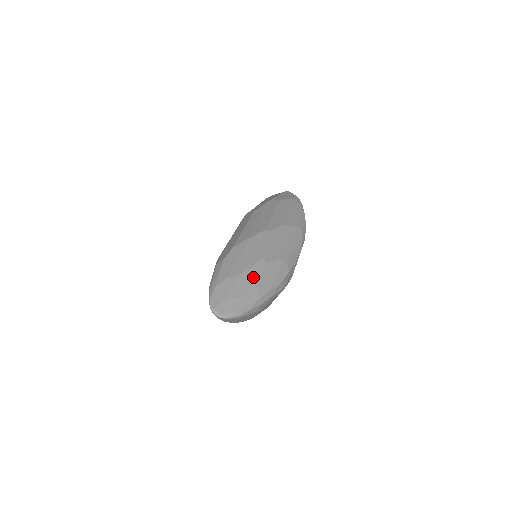
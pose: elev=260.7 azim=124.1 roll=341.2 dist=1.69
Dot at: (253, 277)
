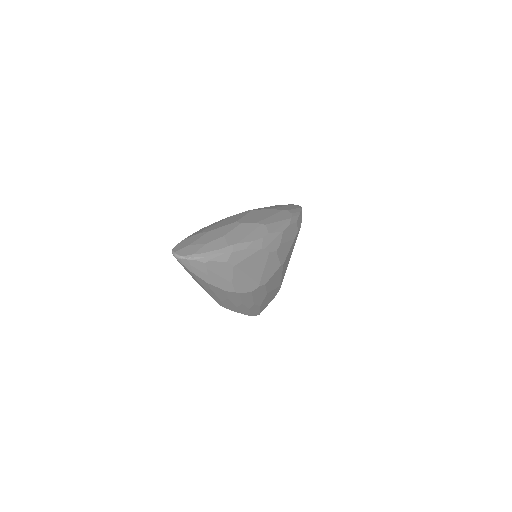
Dot at: (223, 232)
